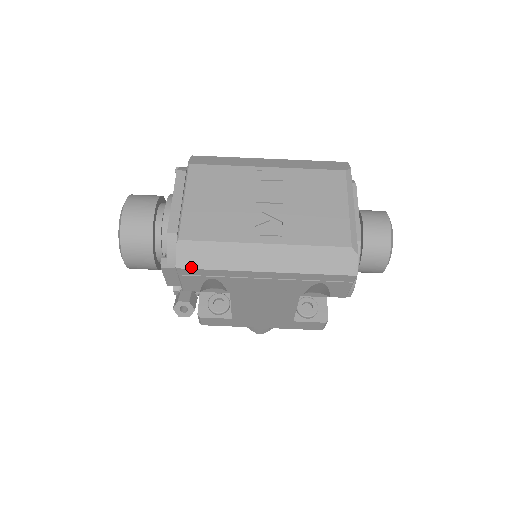
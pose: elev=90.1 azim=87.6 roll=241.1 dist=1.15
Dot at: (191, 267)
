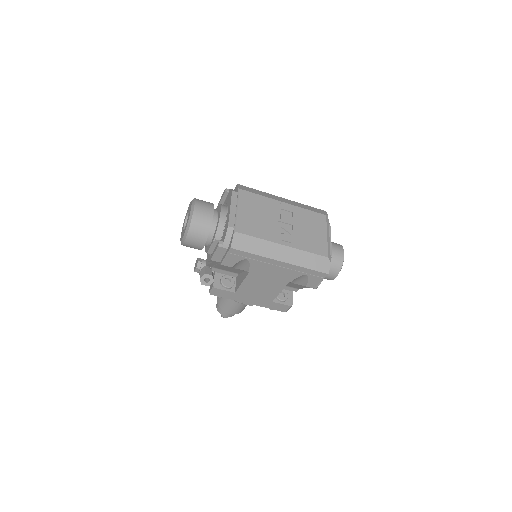
Dot at: (239, 249)
